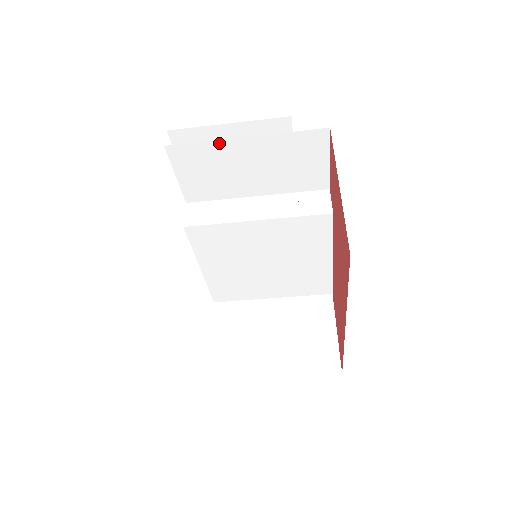
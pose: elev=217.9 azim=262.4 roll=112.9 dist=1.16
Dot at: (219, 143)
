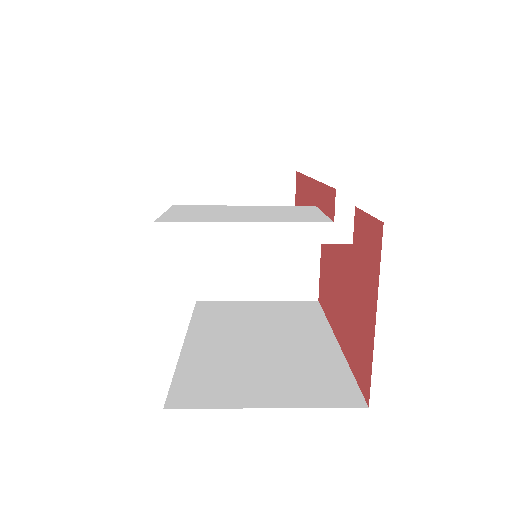
Dot at: (232, 220)
